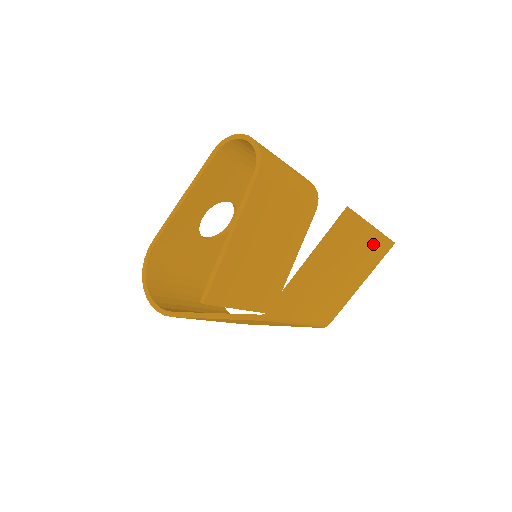
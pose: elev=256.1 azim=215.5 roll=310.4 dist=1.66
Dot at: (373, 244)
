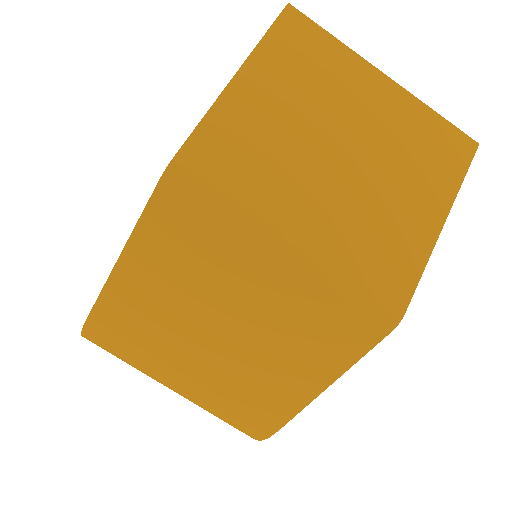
Dot at: (404, 114)
